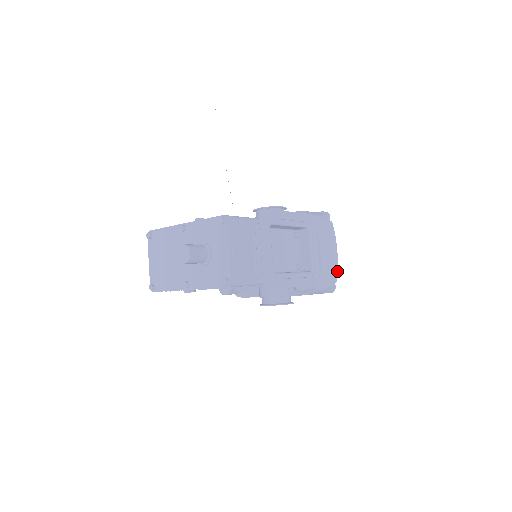
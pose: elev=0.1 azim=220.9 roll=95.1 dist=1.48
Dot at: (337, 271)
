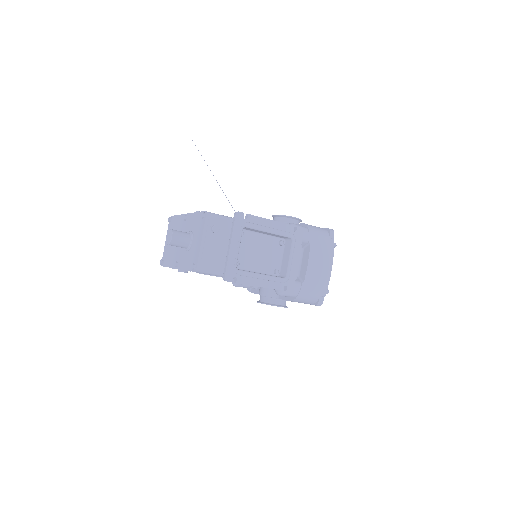
Dot at: (327, 287)
